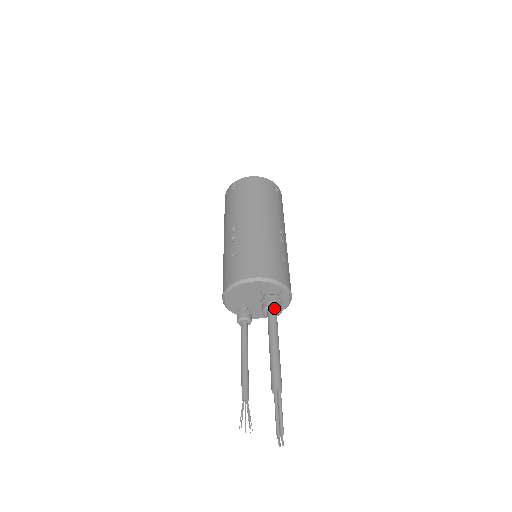
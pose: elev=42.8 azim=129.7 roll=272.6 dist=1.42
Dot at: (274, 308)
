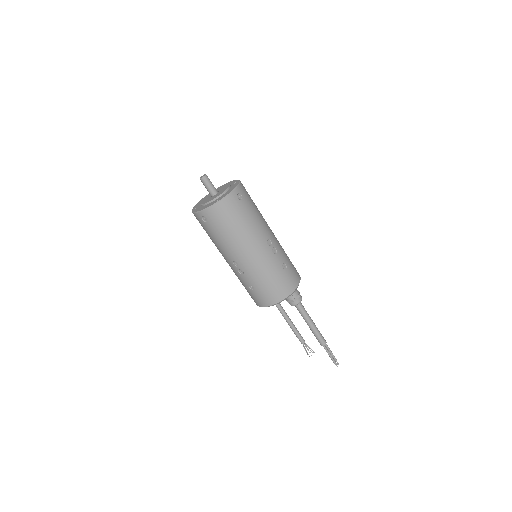
Dot at: (298, 304)
